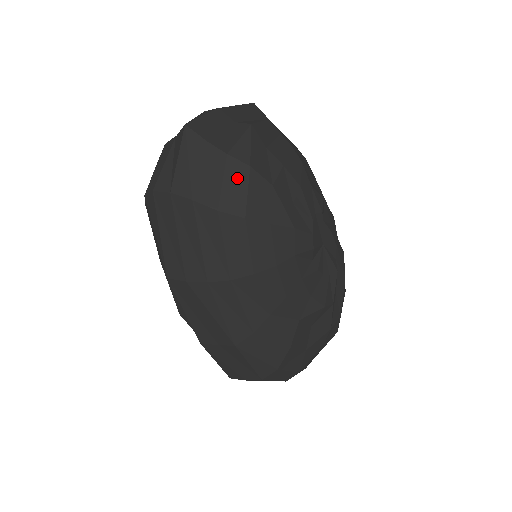
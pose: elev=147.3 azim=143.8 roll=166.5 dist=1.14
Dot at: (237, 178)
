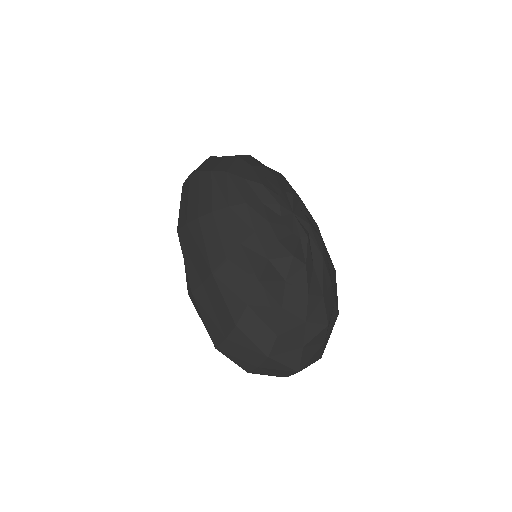
Dot at: (229, 161)
